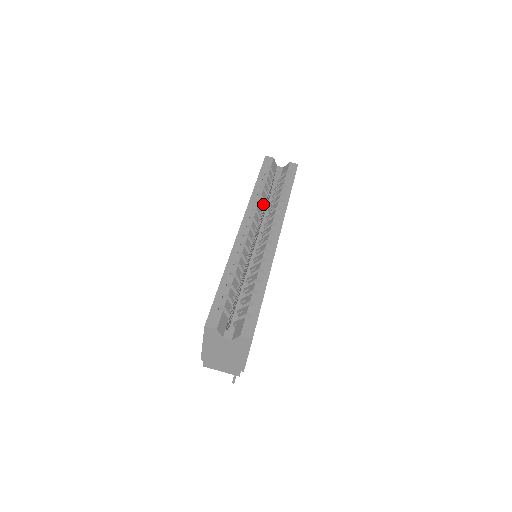
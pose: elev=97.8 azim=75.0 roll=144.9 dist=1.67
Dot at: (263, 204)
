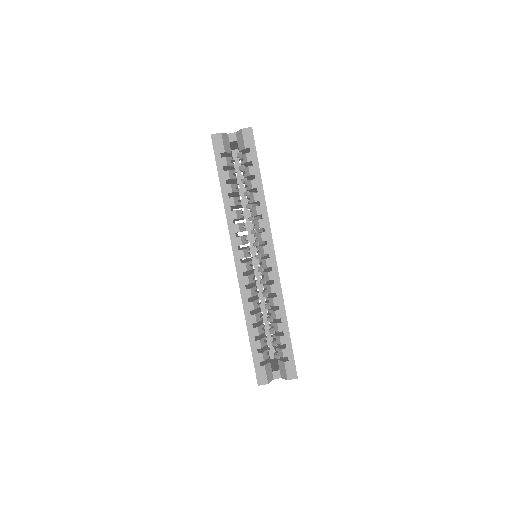
Dot at: (240, 212)
